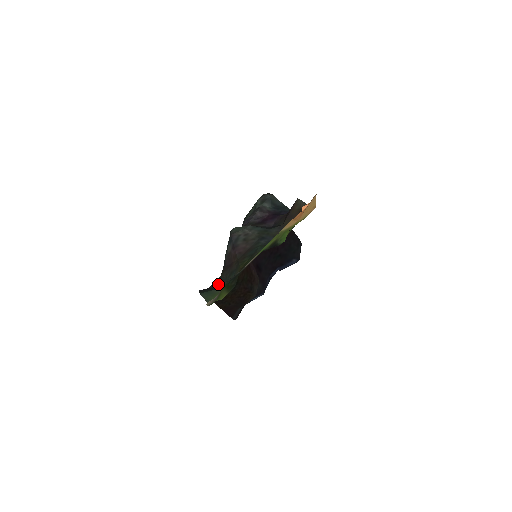
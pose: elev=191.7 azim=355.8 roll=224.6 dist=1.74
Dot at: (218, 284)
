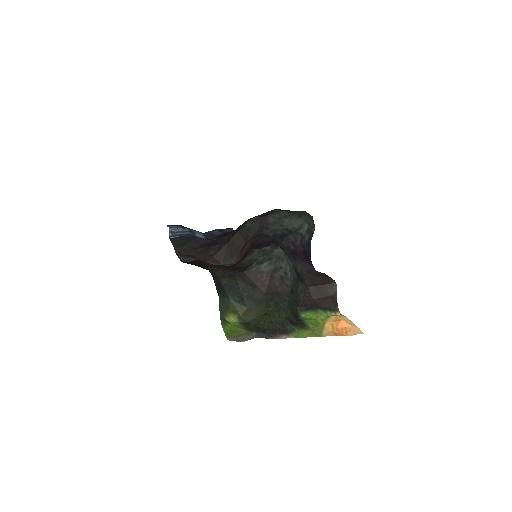
Dot at: (232, 292)
